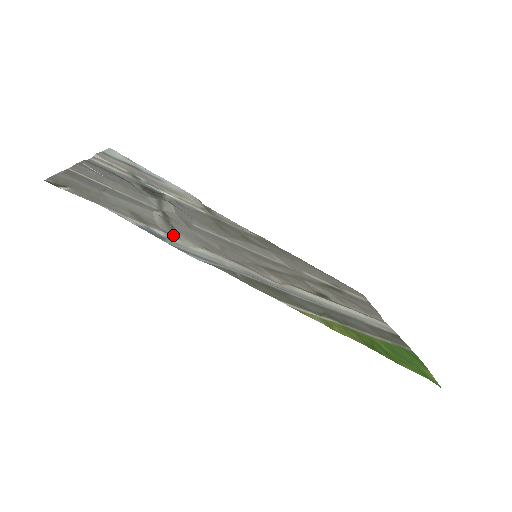
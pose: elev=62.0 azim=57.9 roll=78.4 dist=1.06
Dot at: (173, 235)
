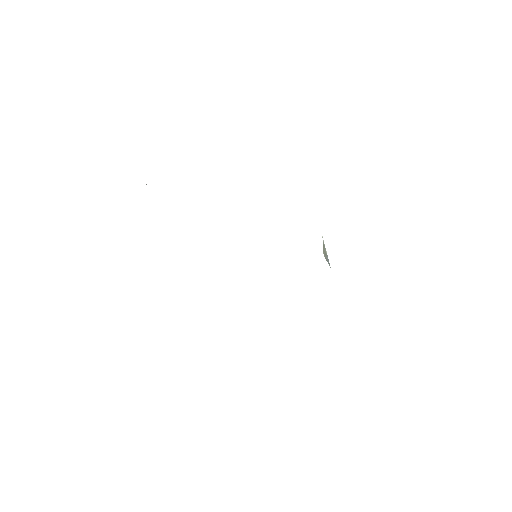
Dot at: occluded
